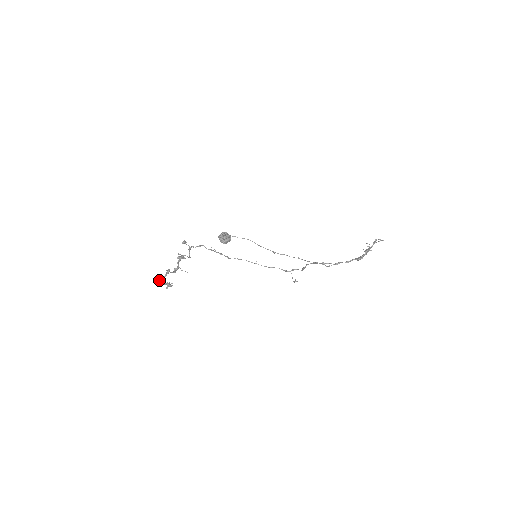
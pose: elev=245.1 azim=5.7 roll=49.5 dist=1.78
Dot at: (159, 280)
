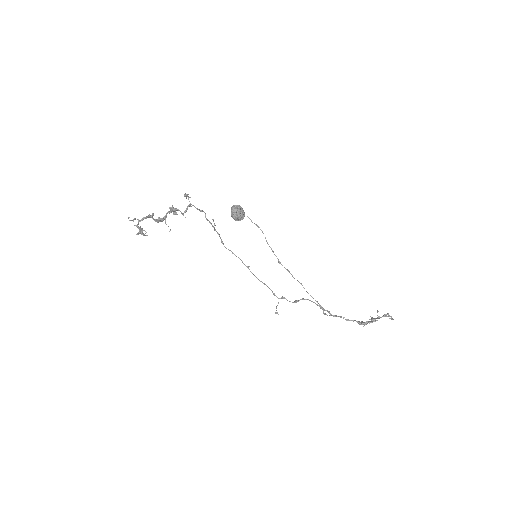
Dot at: (135, 218)
